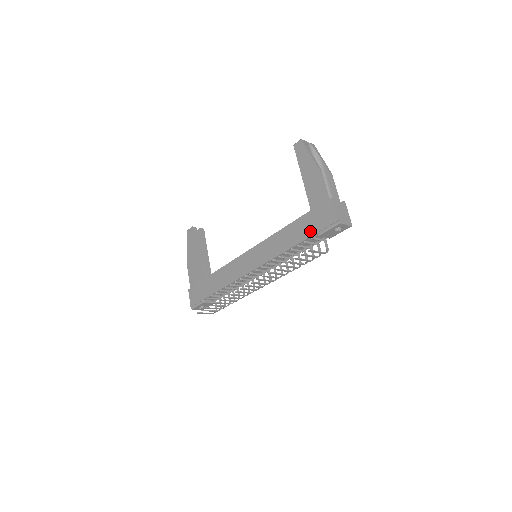
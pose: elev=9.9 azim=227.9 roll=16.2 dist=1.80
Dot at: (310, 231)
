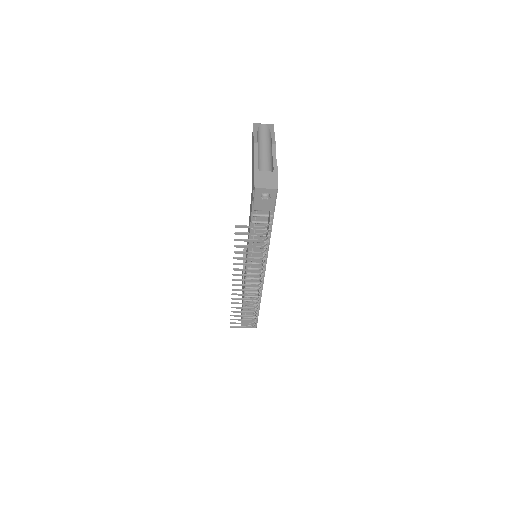
Dot at: (251, 208)
